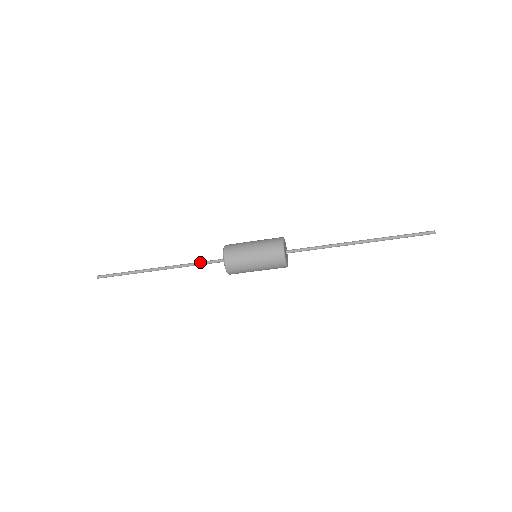
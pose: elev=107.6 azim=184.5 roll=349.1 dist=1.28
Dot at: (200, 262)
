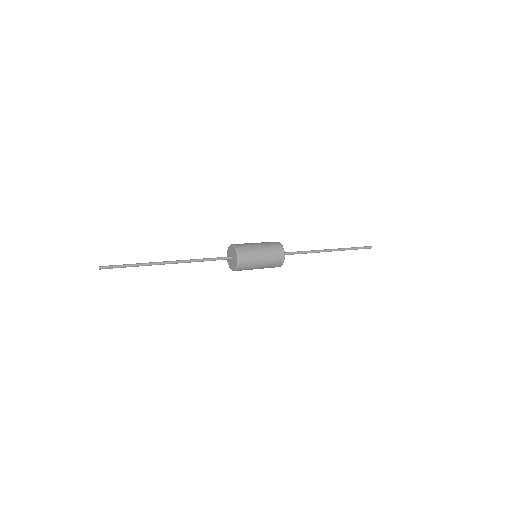
Dot at: (209, 259)
